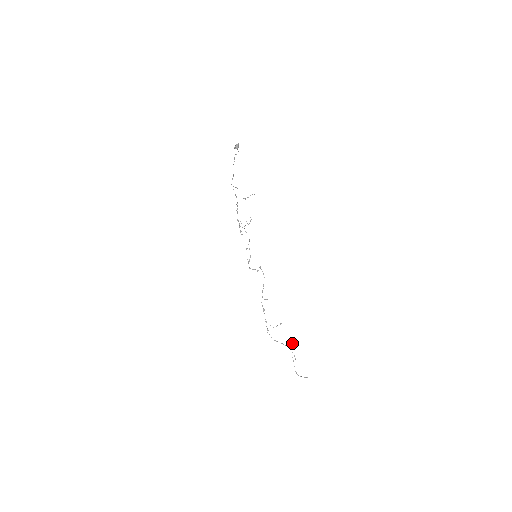
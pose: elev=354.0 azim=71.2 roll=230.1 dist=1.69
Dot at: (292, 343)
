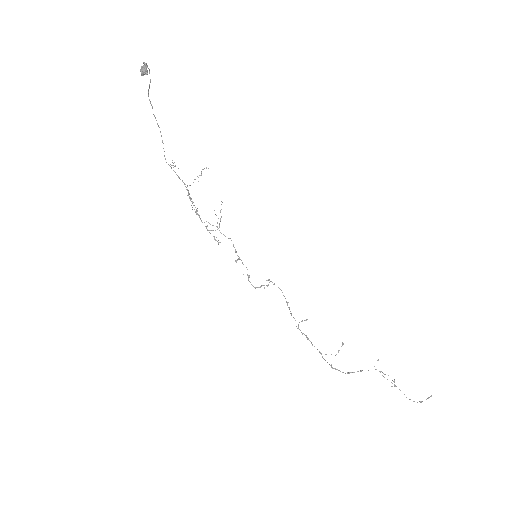
Dot at: occluded
